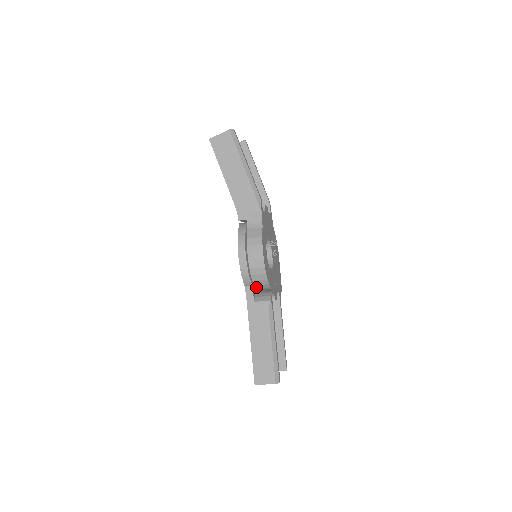
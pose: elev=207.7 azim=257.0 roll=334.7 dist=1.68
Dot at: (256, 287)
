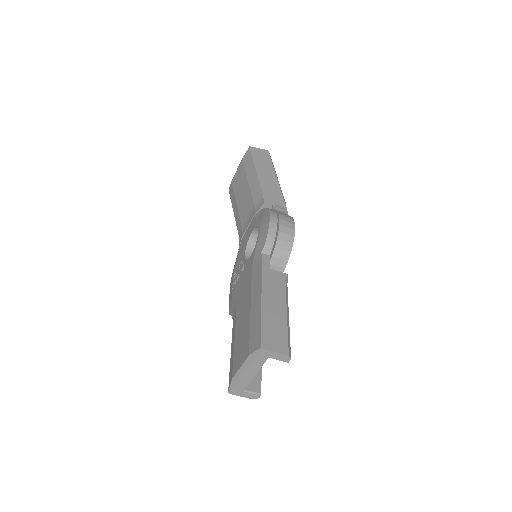
Dot at: (271, 261)
